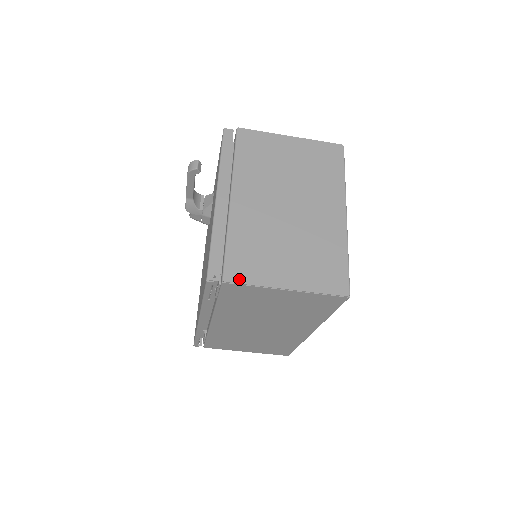
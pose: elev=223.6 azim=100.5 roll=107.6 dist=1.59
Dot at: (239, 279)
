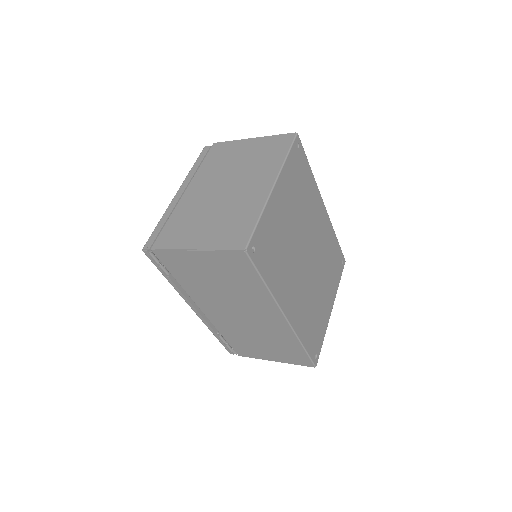
Dot at: (162, 246)
